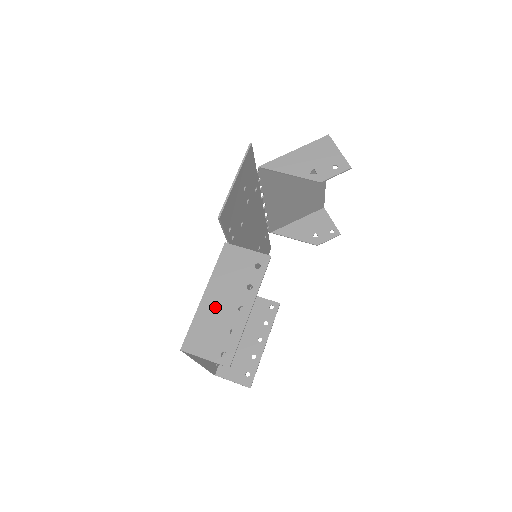
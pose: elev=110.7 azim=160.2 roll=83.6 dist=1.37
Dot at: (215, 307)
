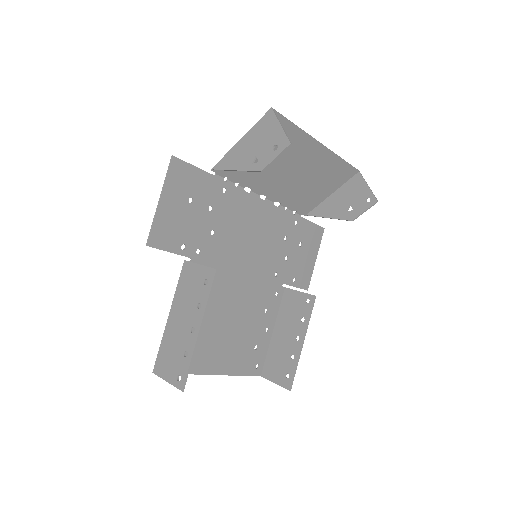
Dot at: (175, 329)
